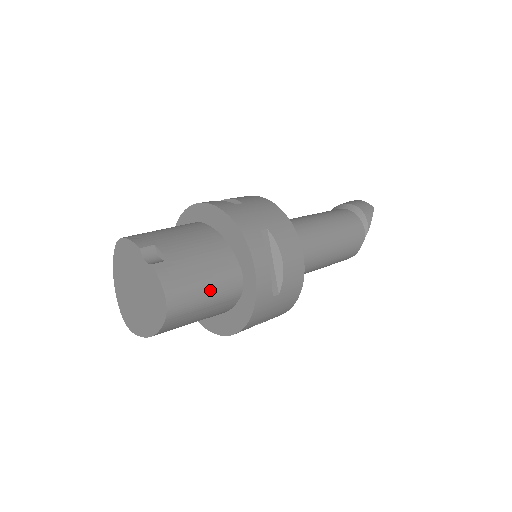
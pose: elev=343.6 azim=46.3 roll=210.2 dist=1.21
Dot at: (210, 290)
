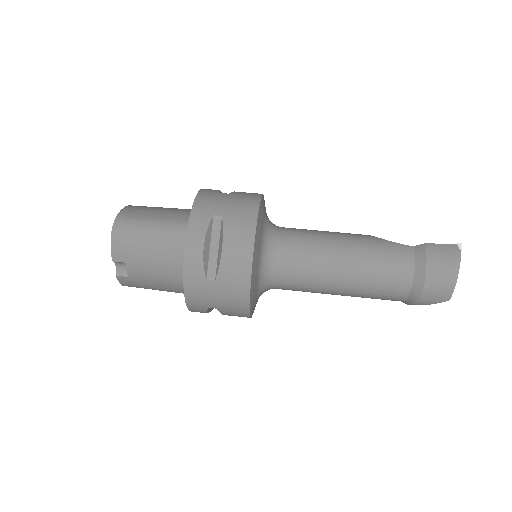
Dot at: occluded
